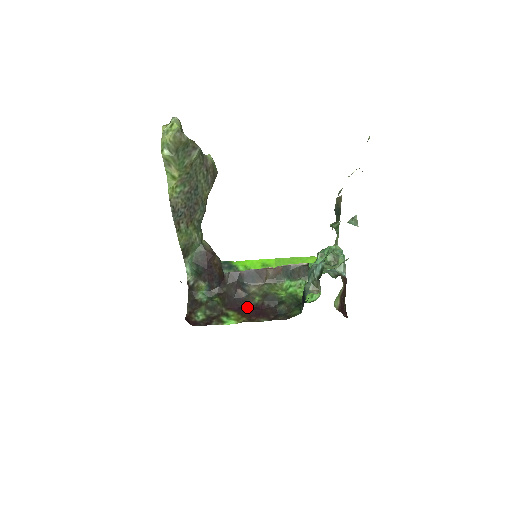
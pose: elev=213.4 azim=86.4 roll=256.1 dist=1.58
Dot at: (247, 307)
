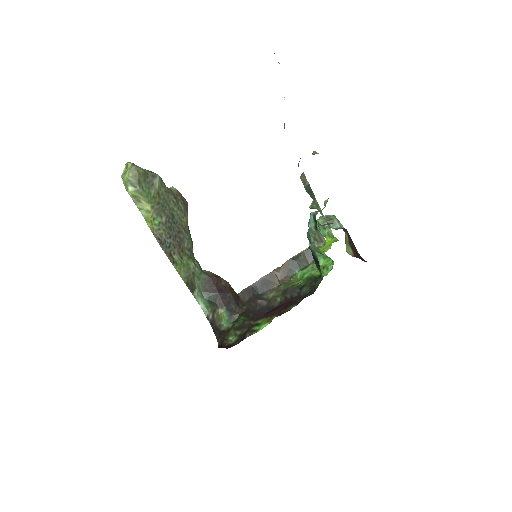
Dot at: (273, 309)
